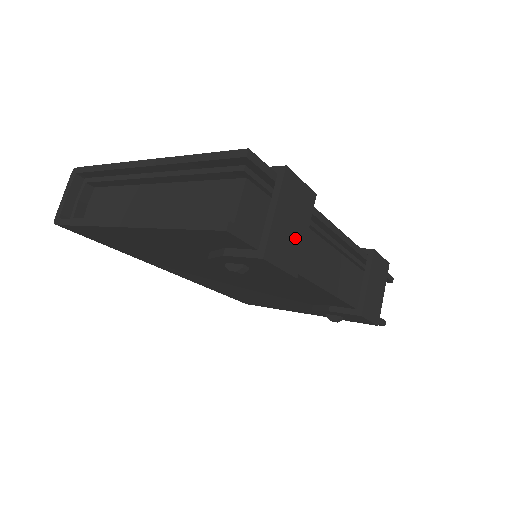
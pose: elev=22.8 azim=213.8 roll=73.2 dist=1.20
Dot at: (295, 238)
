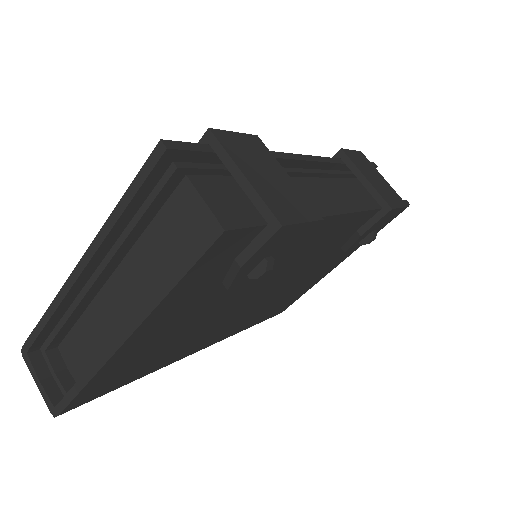
Dot at: (284, 186)
